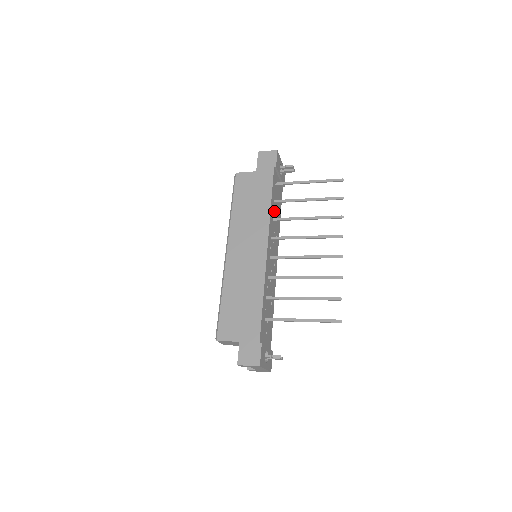
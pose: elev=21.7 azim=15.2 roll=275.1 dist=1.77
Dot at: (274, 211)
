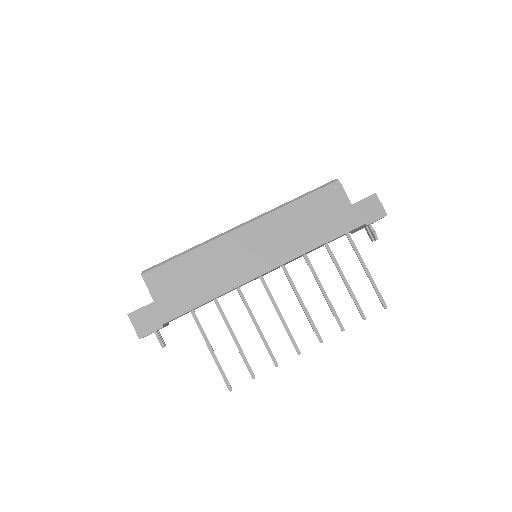
Dot at: occluded
